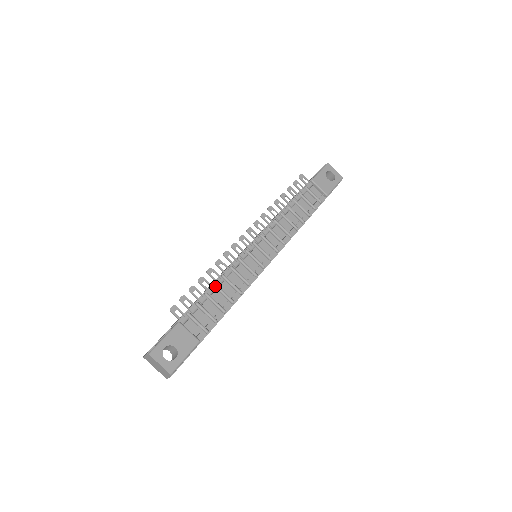
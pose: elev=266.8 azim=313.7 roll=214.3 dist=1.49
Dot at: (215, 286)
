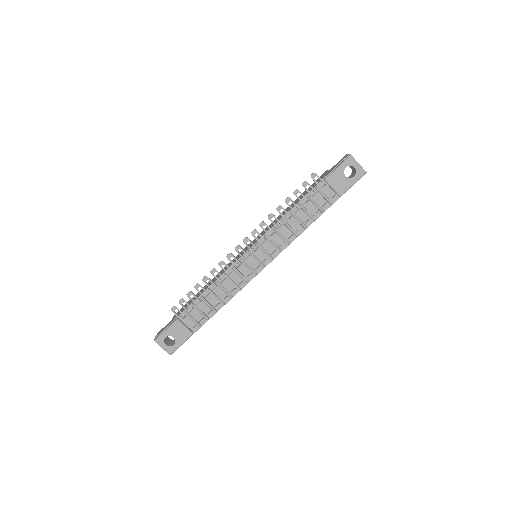
Dot at: (209, 291)
